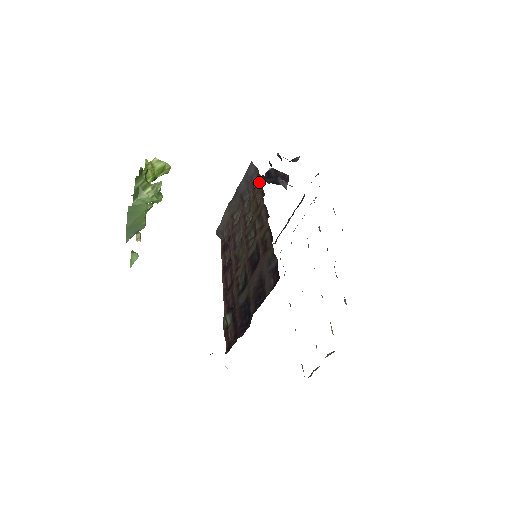
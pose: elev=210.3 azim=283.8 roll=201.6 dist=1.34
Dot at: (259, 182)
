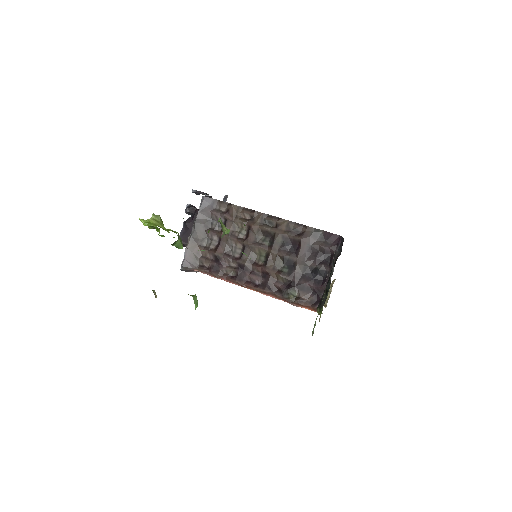
Dot at: (234, 205)
